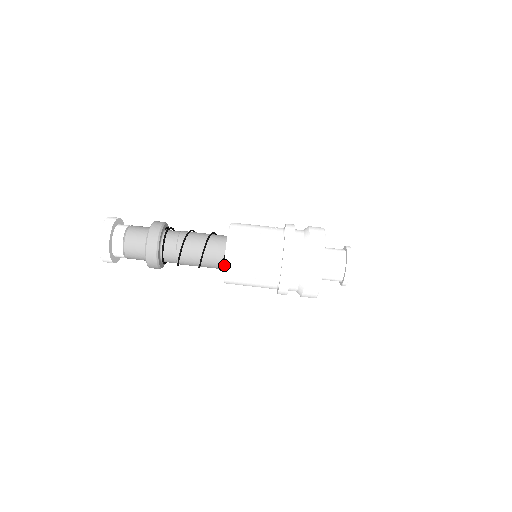
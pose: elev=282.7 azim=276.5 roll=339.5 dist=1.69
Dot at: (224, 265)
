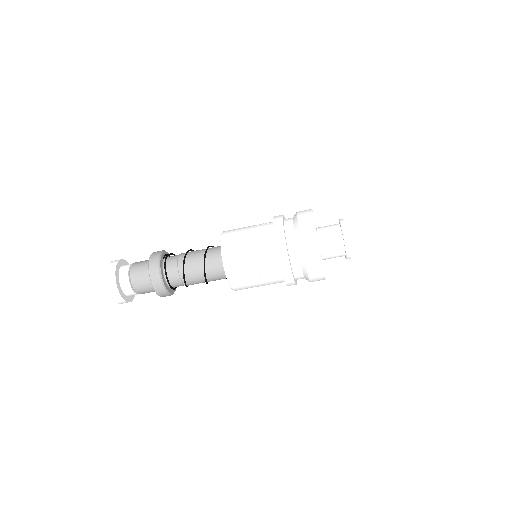
Dot at: (227, 278)
